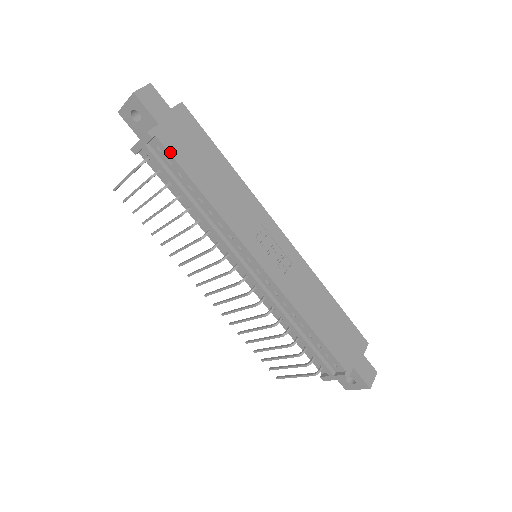
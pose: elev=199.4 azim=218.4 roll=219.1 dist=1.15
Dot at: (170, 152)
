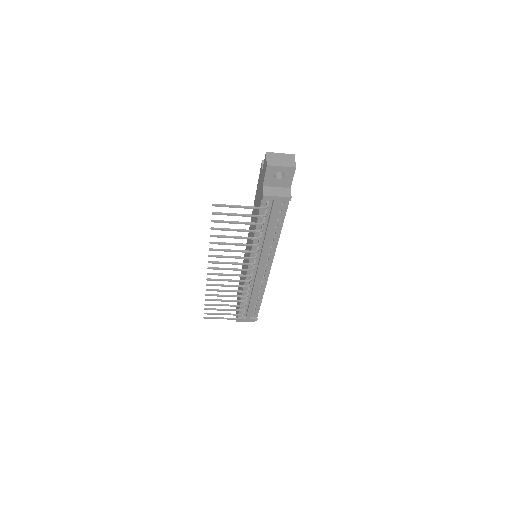
Dot at: (287, 208)
